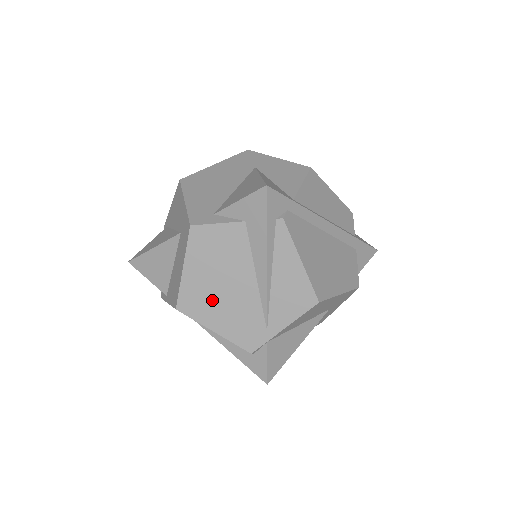
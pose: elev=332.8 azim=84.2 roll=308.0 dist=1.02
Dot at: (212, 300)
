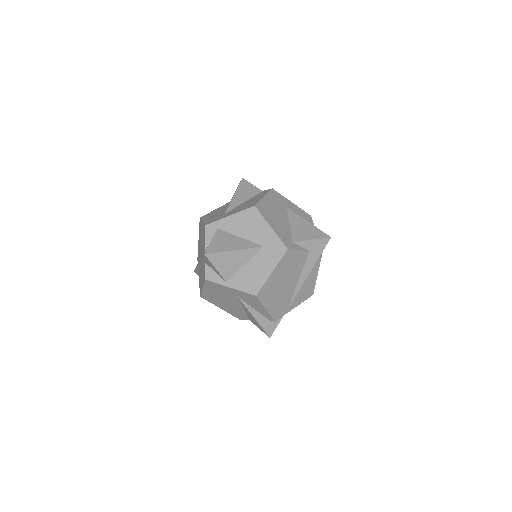
Dot at: (275, 291)
